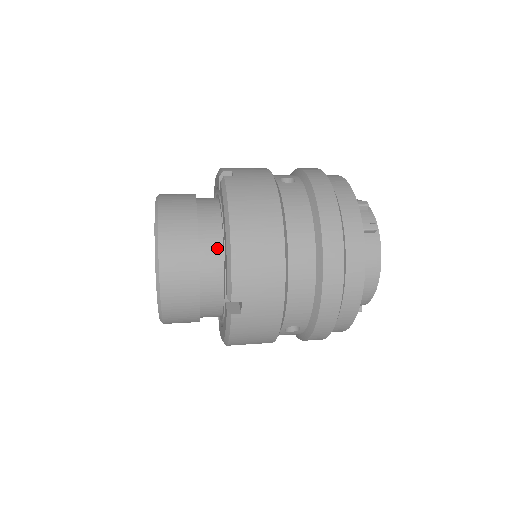
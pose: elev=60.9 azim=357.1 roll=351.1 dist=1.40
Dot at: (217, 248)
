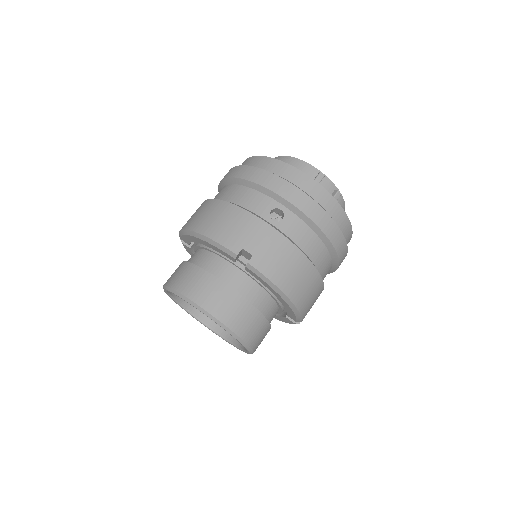
Dot at: (271, 303)
